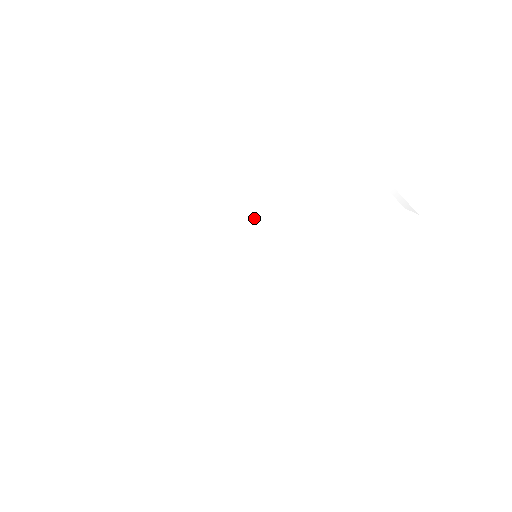
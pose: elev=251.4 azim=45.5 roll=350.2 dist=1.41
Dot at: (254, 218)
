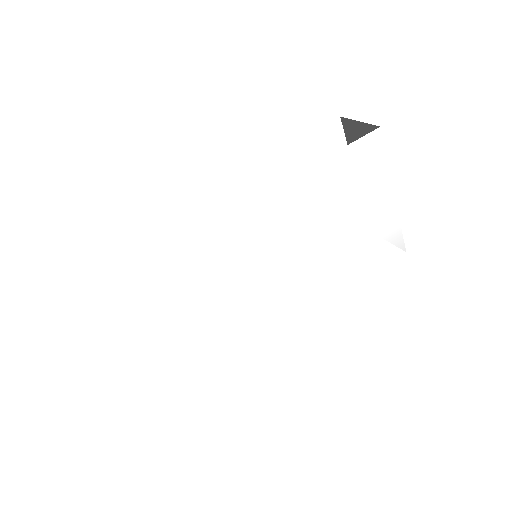
Dot at: (289, 227)
